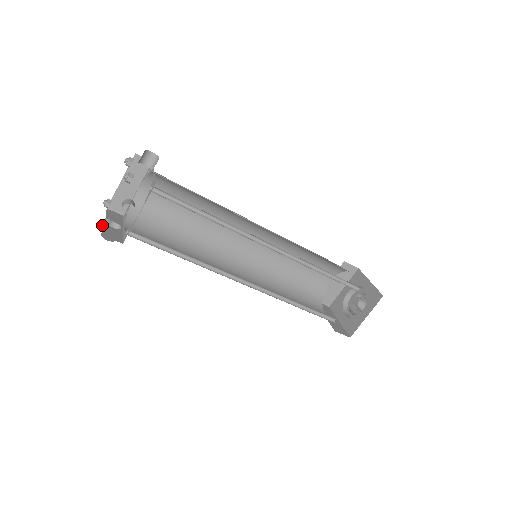
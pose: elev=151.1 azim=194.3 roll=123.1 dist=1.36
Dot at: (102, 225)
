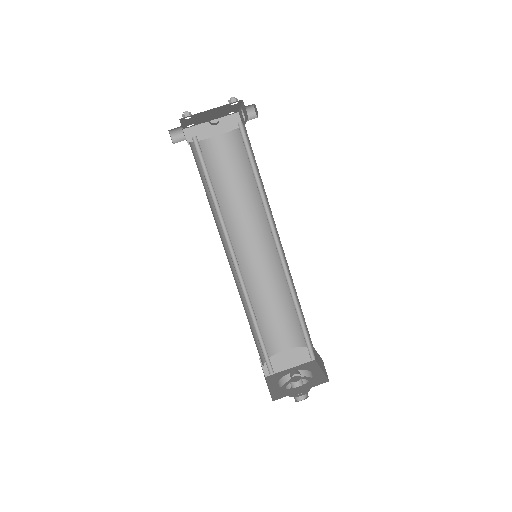
Dot at: (185, 113)
